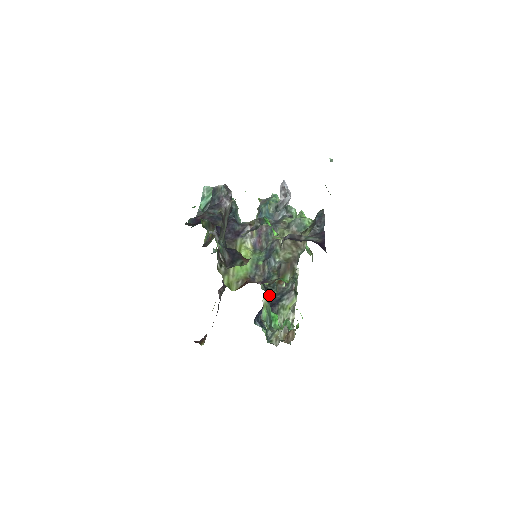
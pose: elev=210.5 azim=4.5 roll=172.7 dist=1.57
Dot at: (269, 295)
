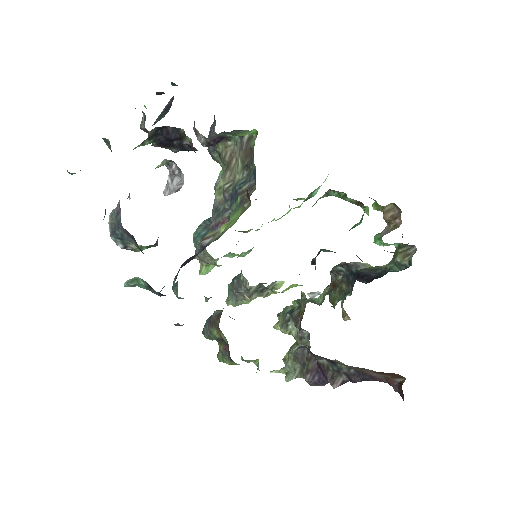
Dot at: occluded
